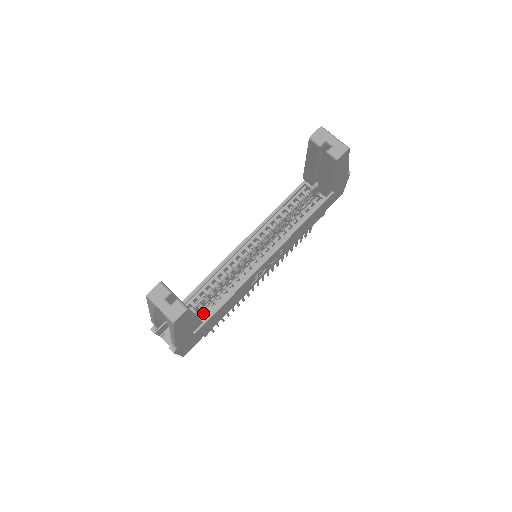
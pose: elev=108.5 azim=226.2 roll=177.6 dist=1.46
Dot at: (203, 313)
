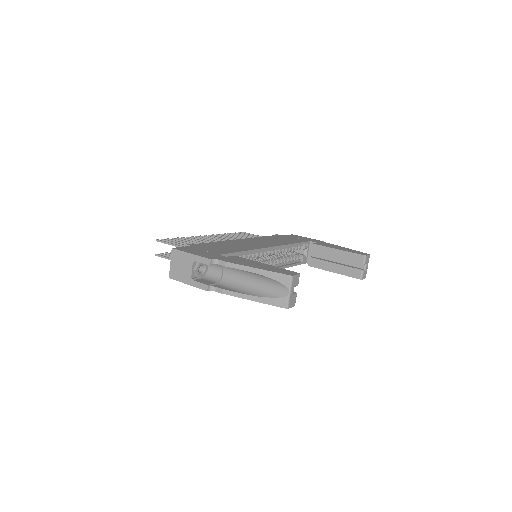
Dot at: occluded
